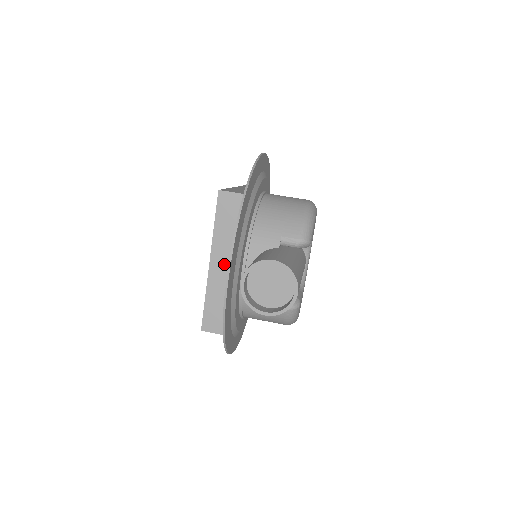
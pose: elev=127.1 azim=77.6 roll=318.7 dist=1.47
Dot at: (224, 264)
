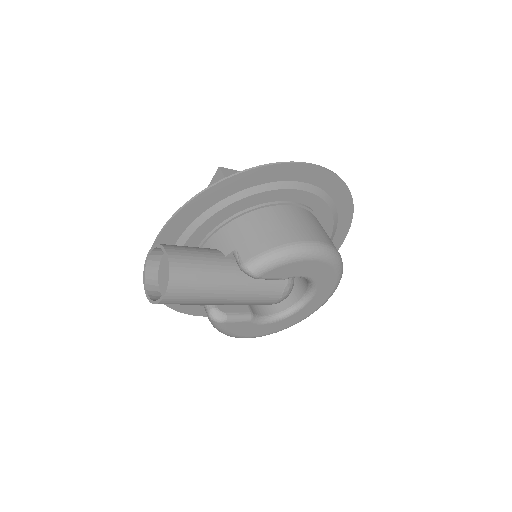
Dot at: occluded
